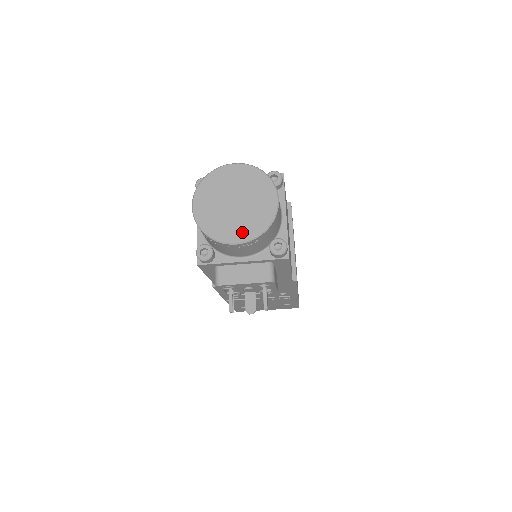
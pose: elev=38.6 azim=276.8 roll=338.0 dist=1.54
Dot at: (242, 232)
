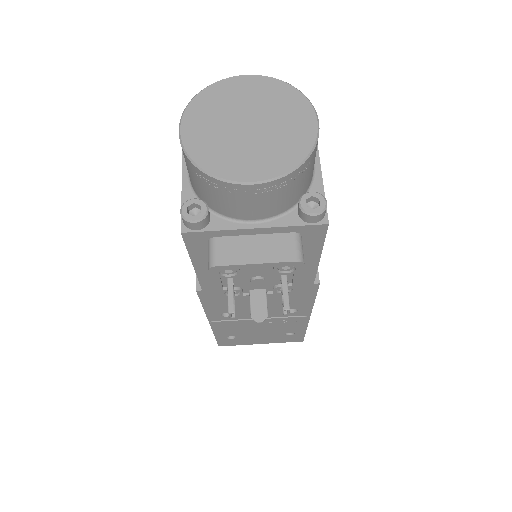
Dot at: (262, 166)
